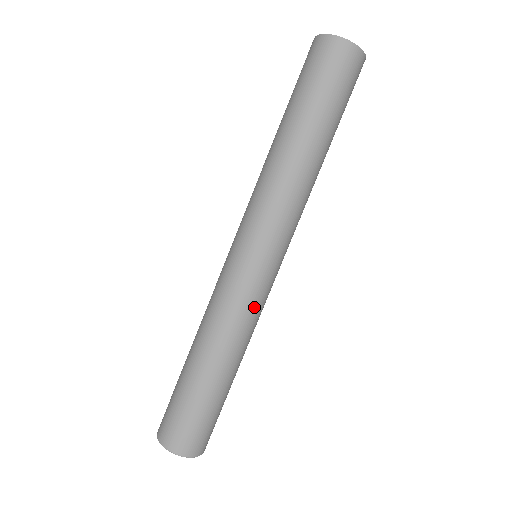
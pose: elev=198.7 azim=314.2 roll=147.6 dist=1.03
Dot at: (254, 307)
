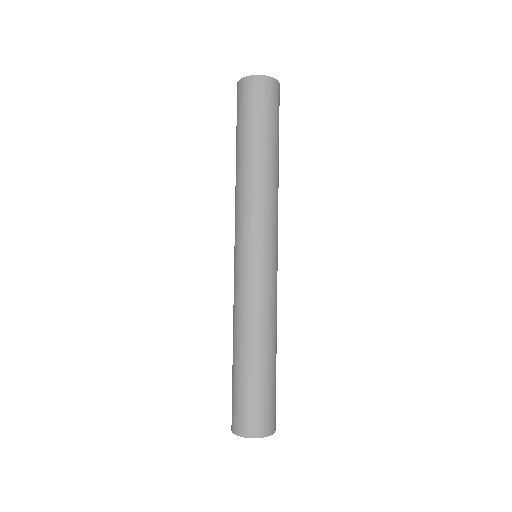
Dot at: (251, 293)
